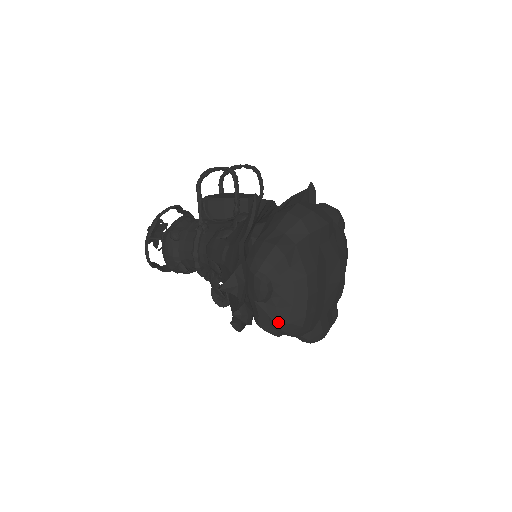
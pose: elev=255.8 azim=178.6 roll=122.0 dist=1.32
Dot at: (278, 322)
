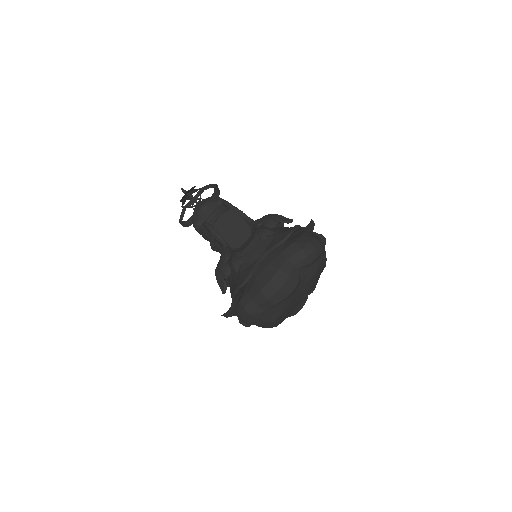
Dot at: occluded
